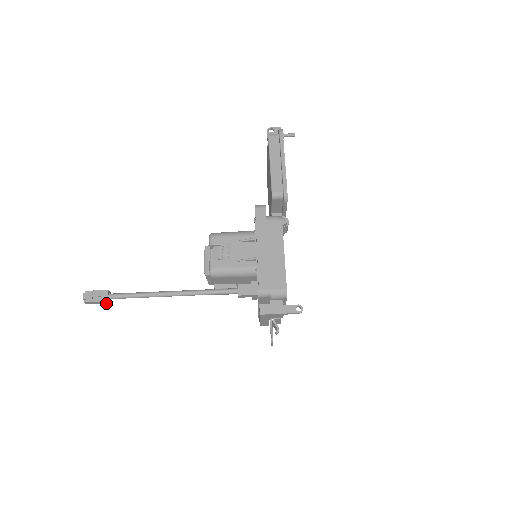
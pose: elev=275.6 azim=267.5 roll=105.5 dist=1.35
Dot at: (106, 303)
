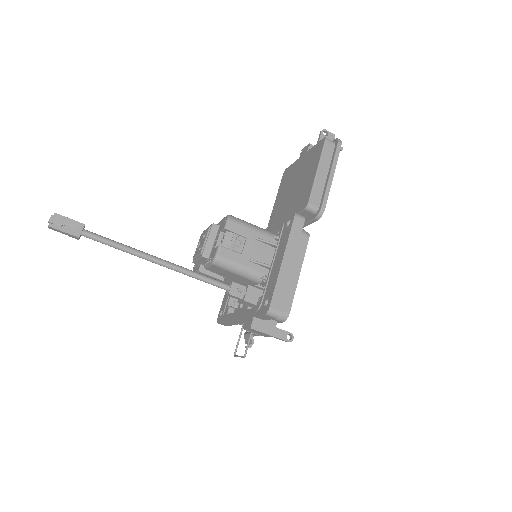
Dot at: occluded
